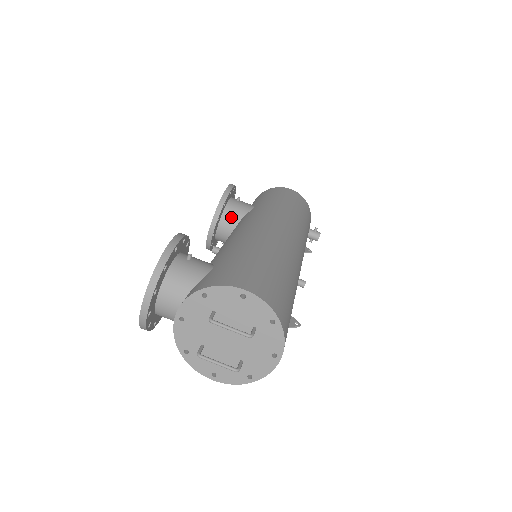
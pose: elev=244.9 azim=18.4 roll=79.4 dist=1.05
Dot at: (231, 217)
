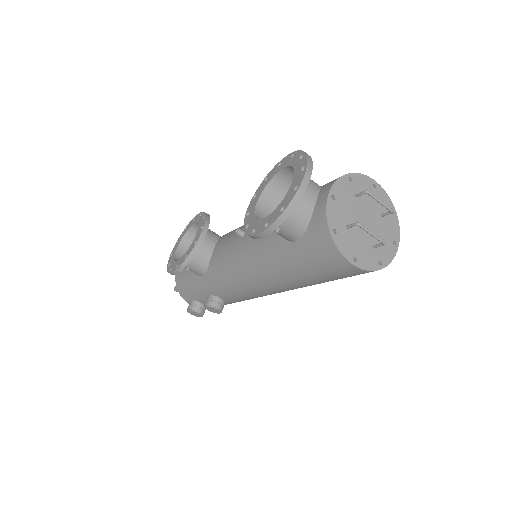
Dot at: (211, 235)
